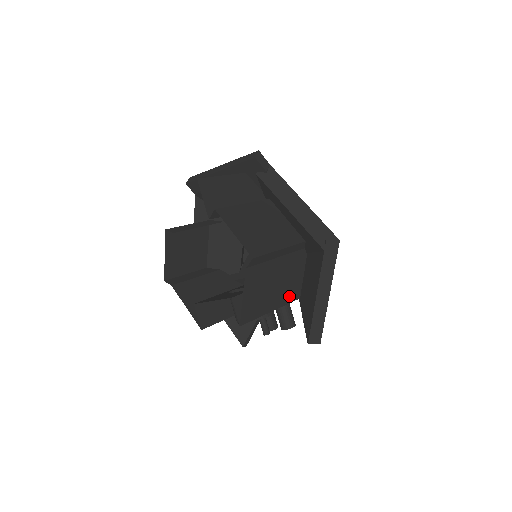
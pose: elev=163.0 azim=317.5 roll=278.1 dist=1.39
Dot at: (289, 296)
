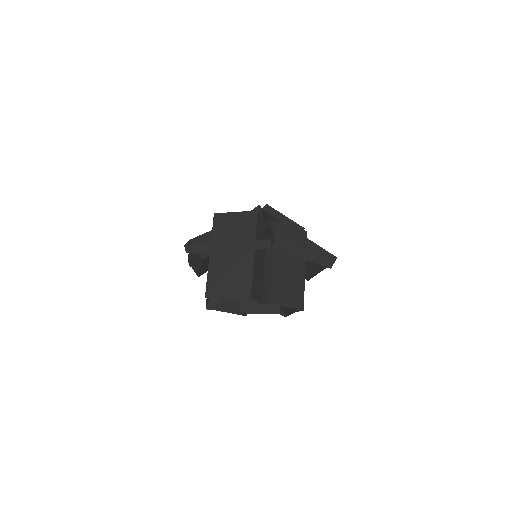
Dot at: occluded
